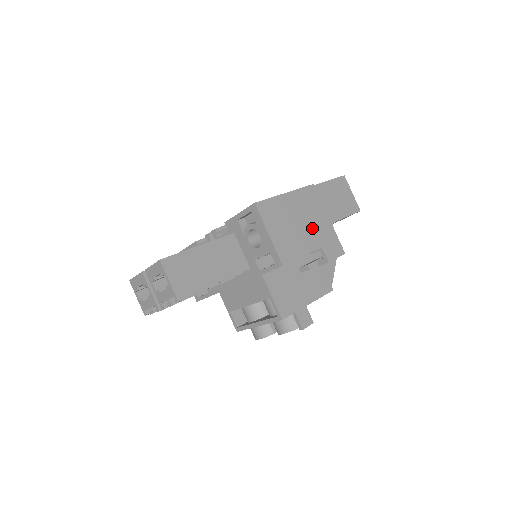
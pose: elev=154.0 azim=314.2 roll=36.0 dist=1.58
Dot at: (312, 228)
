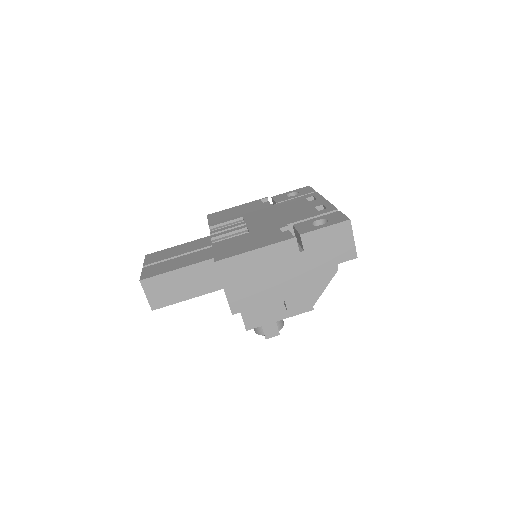
Dot at: (278, 281)
